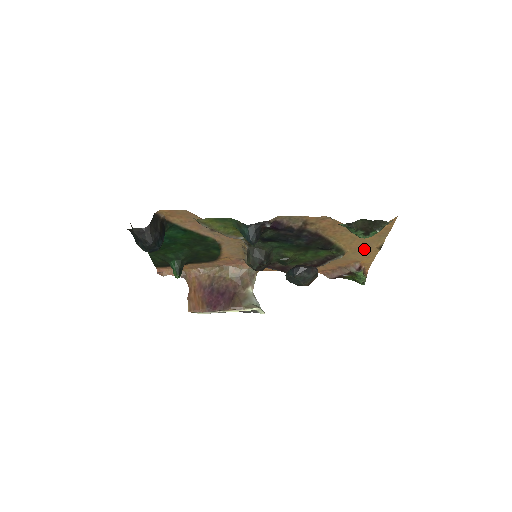
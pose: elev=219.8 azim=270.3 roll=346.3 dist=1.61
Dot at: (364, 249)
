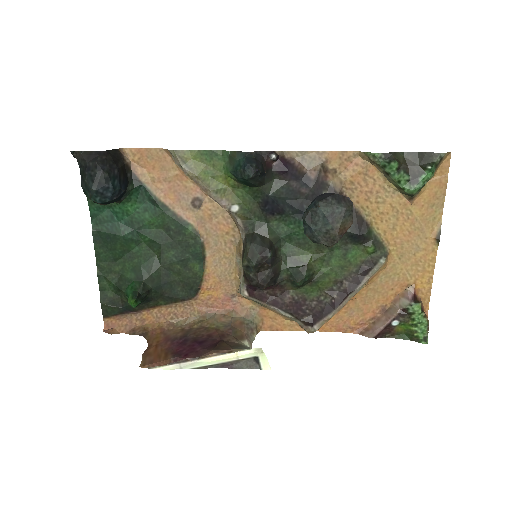
Dot at: (415, 246)
